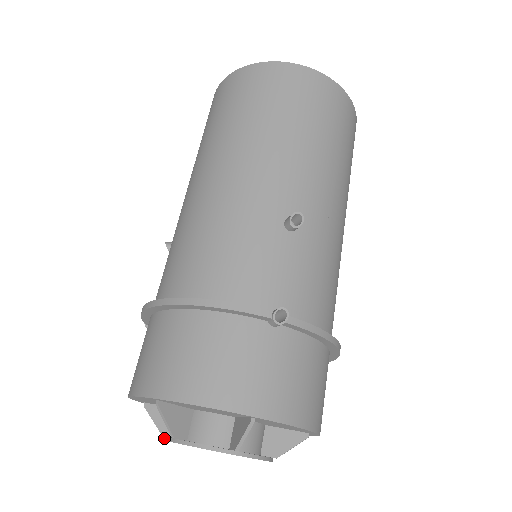
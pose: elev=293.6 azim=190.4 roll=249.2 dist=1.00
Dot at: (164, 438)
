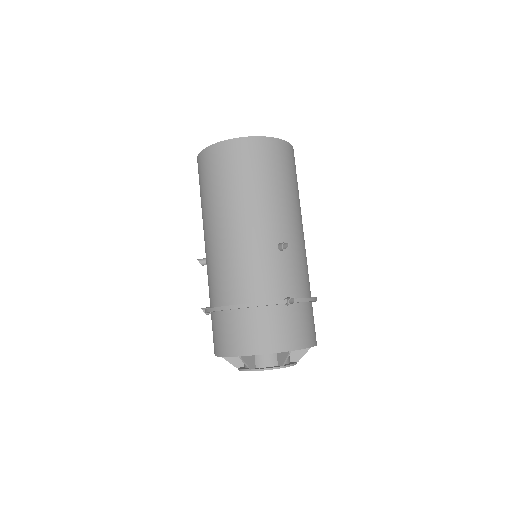
Dot at: (243, 370)
